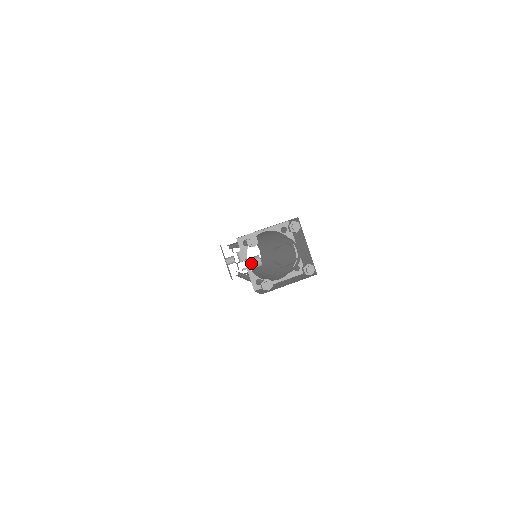
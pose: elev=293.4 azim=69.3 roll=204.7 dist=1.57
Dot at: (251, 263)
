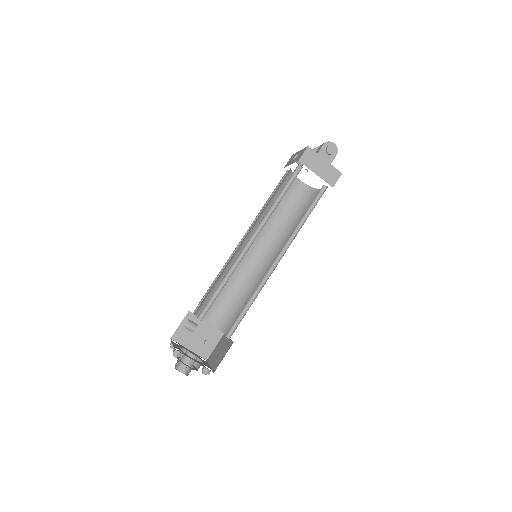
Dot at: (186, 328)
